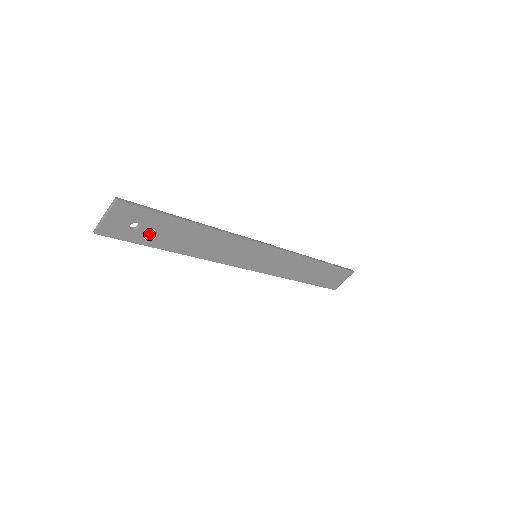
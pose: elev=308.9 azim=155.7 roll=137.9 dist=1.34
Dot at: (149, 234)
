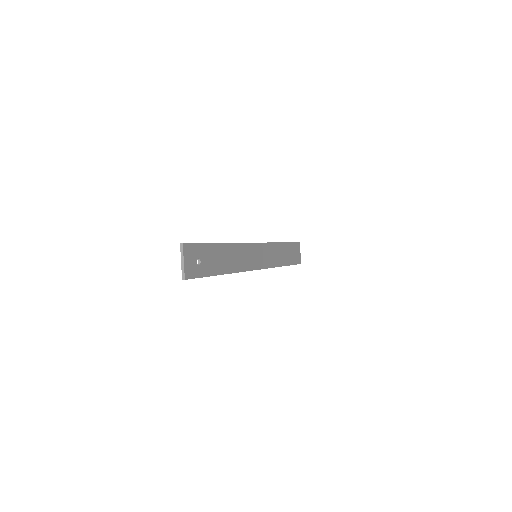
Dot at: (207, 265)
